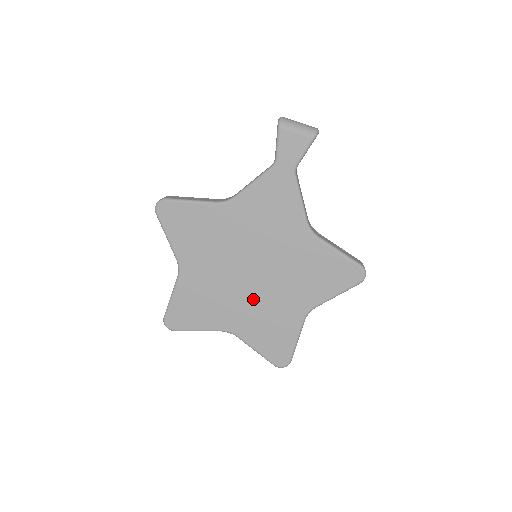
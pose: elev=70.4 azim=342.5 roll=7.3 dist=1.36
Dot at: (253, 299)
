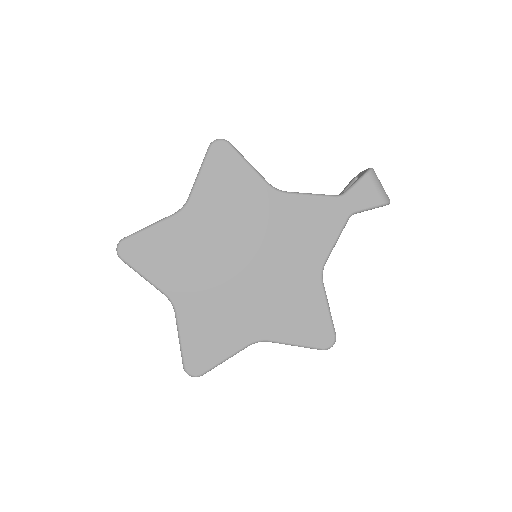
Dot at: (223, 290)
